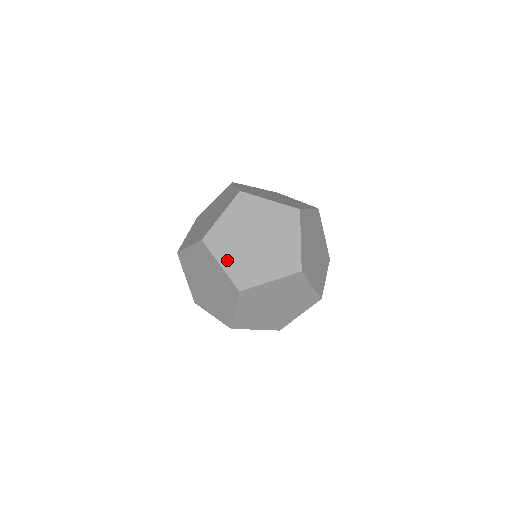
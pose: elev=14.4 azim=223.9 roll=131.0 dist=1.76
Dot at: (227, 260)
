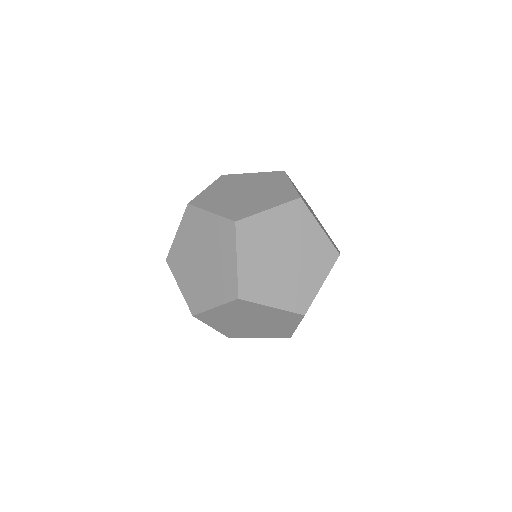
Dot at: (183, 282)
